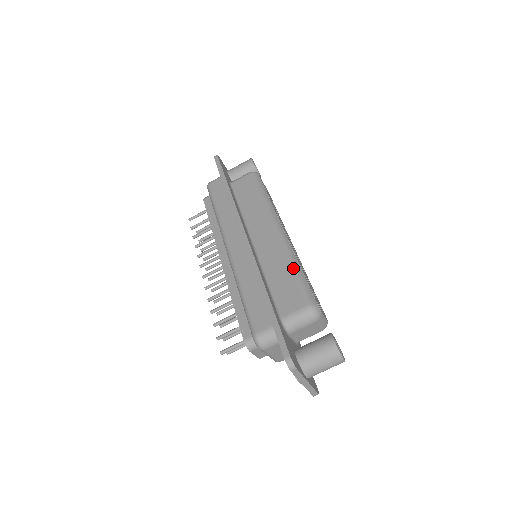
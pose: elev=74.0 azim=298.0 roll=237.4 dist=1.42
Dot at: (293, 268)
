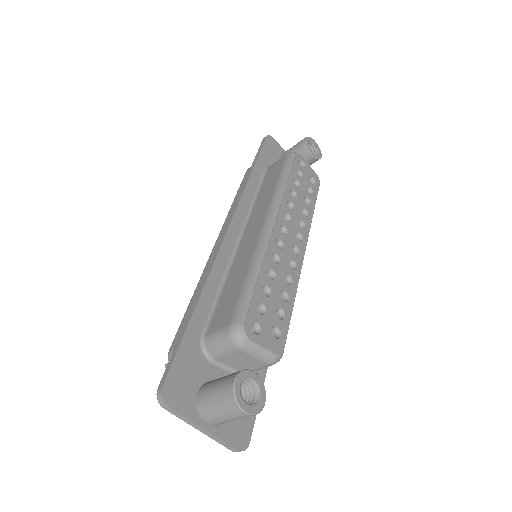
Dot at: (248, 273)
